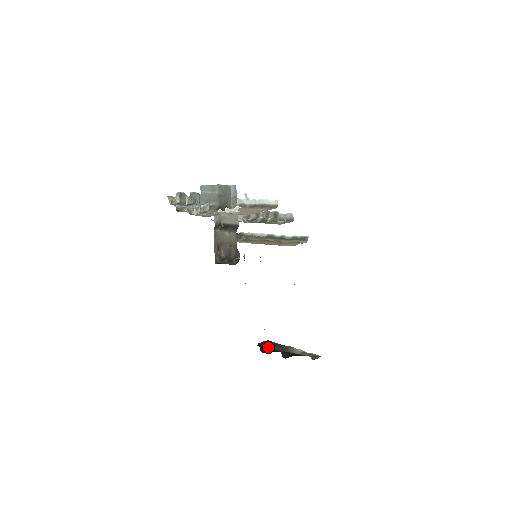
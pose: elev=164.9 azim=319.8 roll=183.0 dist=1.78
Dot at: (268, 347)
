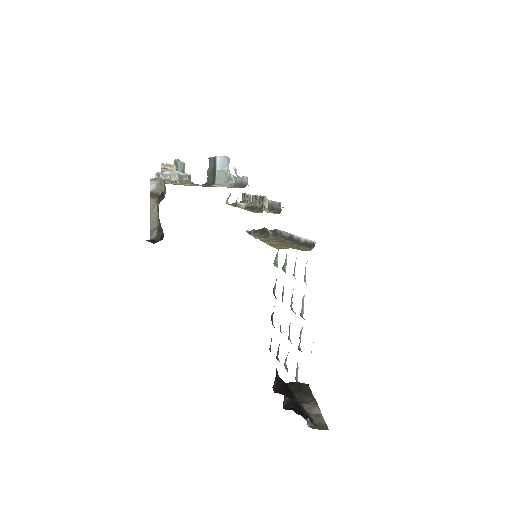
Dot at: (294, 390)
